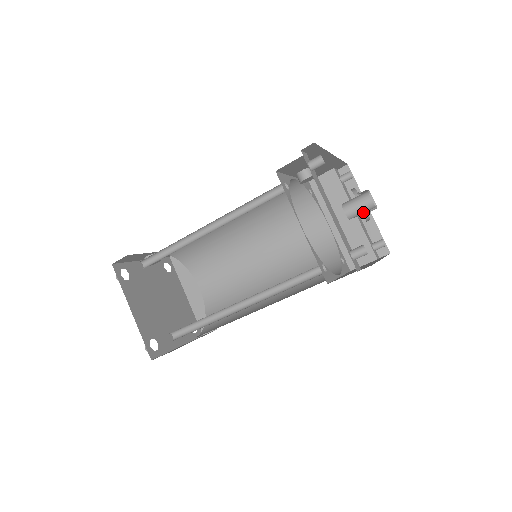
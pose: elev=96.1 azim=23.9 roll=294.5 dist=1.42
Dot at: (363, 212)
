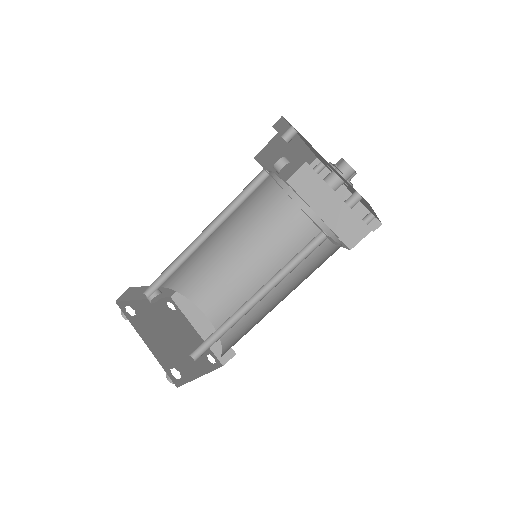
Dot at: occluded
